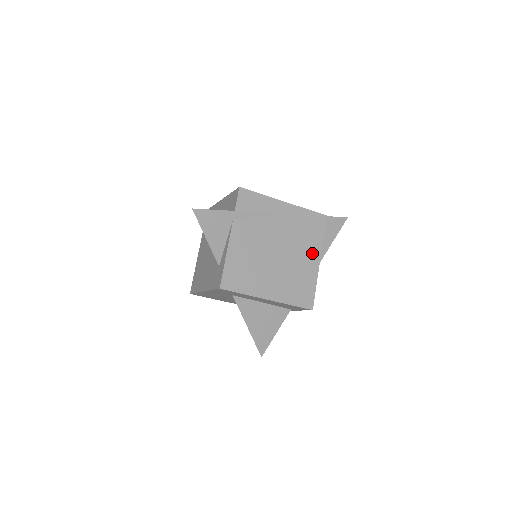
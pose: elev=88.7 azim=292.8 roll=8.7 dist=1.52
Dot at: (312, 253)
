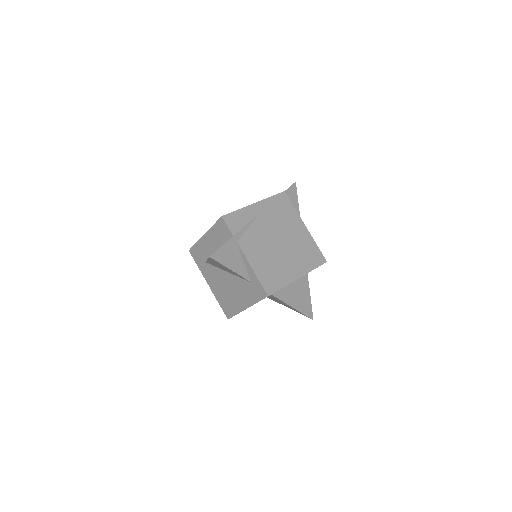
Dot at: (297, 224)
